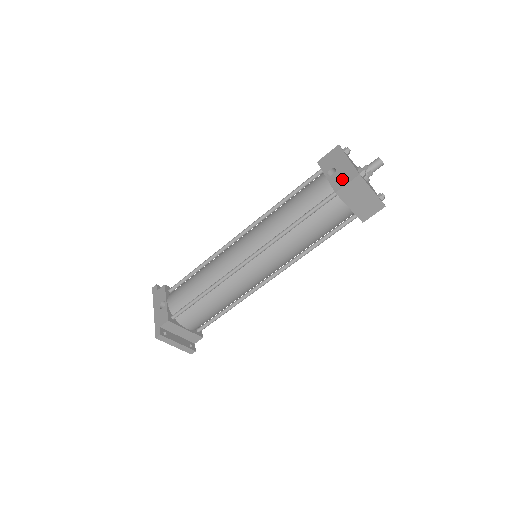
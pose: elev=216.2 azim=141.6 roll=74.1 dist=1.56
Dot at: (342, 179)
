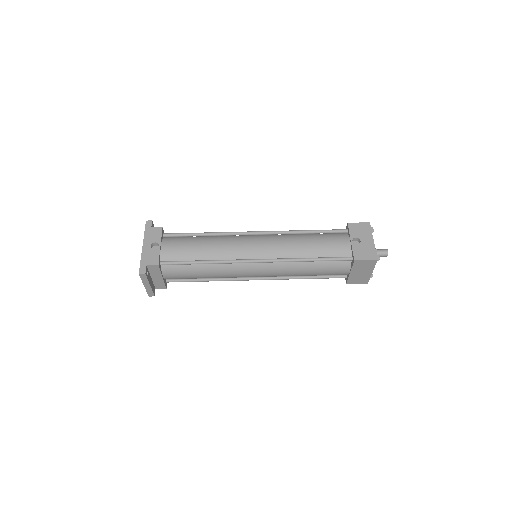
Dot at: (363, 253)
